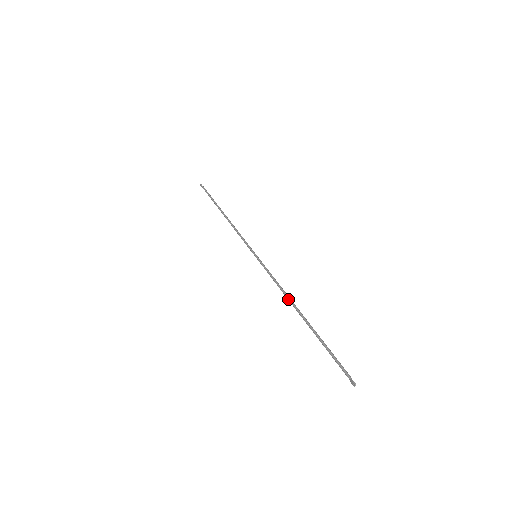
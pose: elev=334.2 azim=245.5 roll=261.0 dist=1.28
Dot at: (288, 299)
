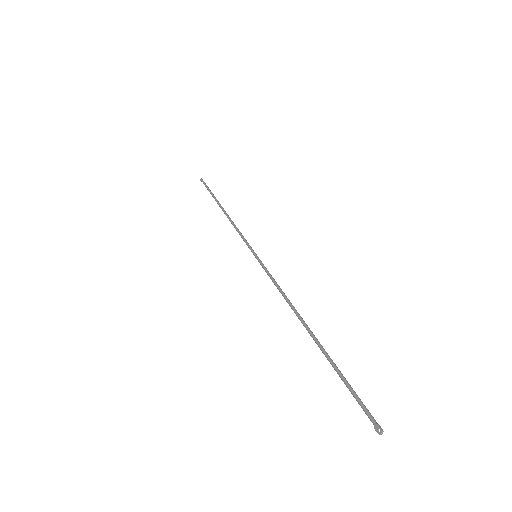
Dot at: (293, 308)
